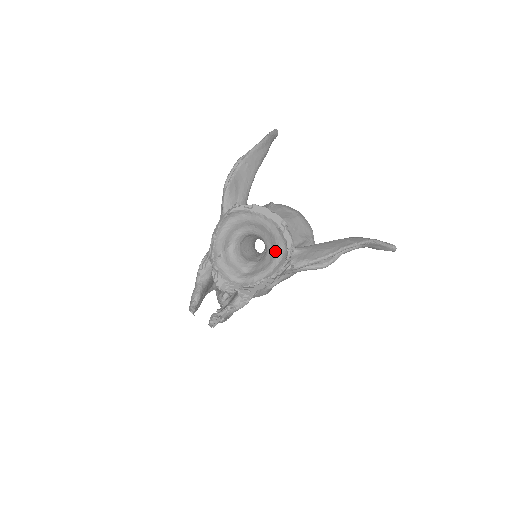
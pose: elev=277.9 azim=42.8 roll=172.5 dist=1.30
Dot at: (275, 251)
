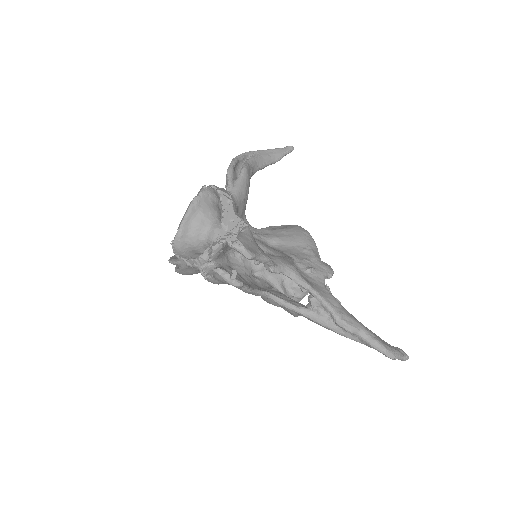
Dot at: (211, 204)
